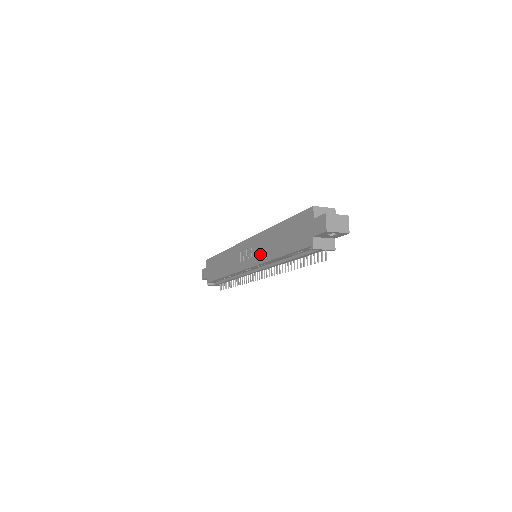
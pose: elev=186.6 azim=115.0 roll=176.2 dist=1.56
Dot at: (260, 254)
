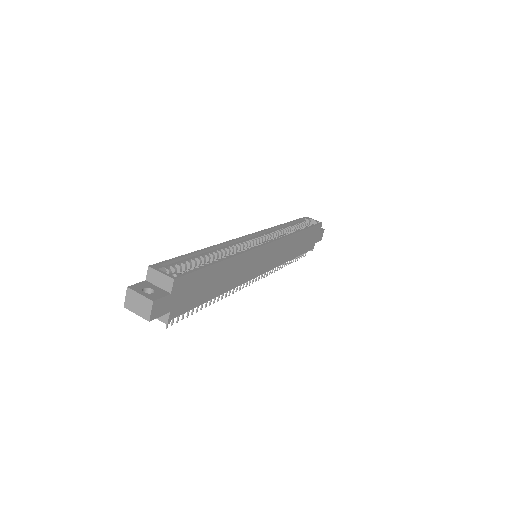
Dot at: occluded
